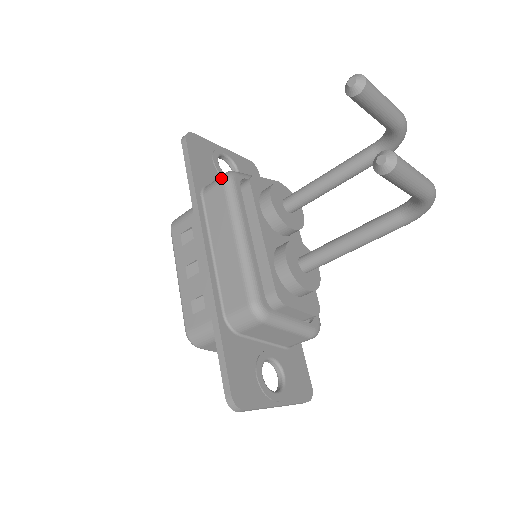
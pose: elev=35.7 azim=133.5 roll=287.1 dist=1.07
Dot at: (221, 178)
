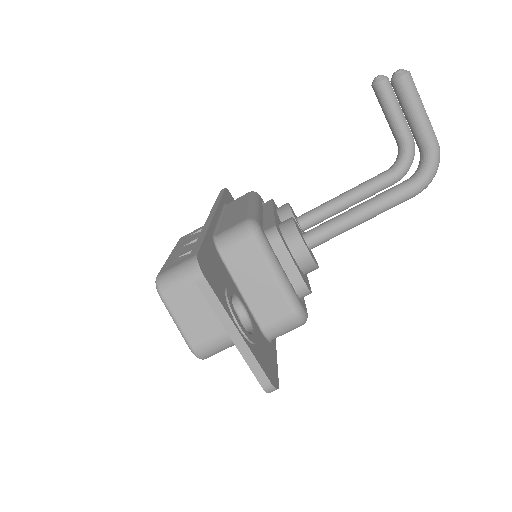
Dot at: occluded
